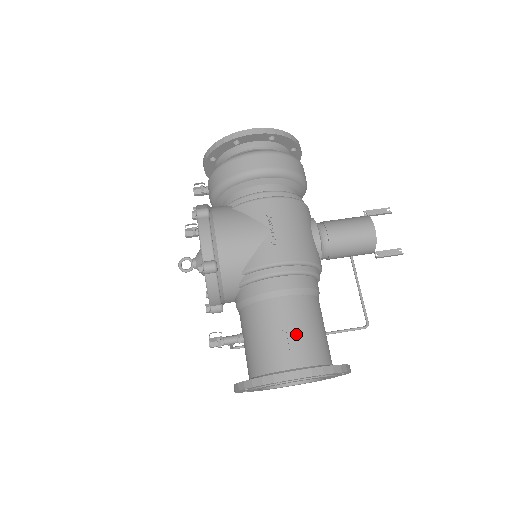
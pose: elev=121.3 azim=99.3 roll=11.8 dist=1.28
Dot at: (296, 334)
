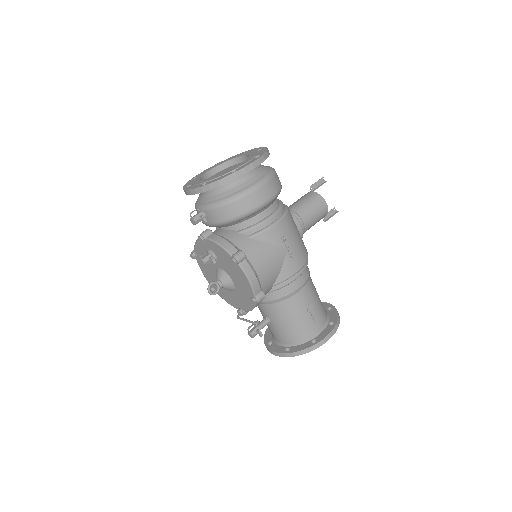
Dot at: (314, 309)
